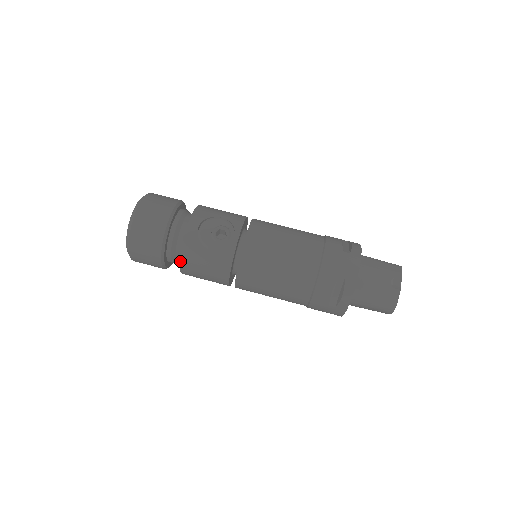
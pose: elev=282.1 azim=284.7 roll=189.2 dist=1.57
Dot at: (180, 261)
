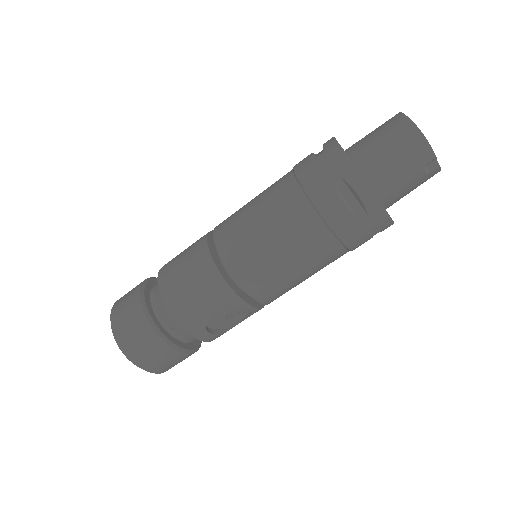
Dot at: occluded
